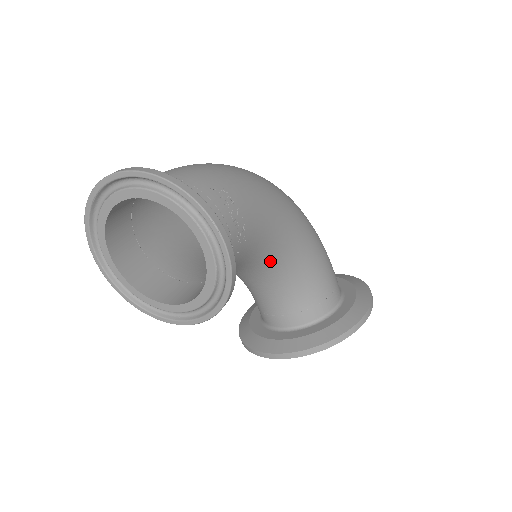
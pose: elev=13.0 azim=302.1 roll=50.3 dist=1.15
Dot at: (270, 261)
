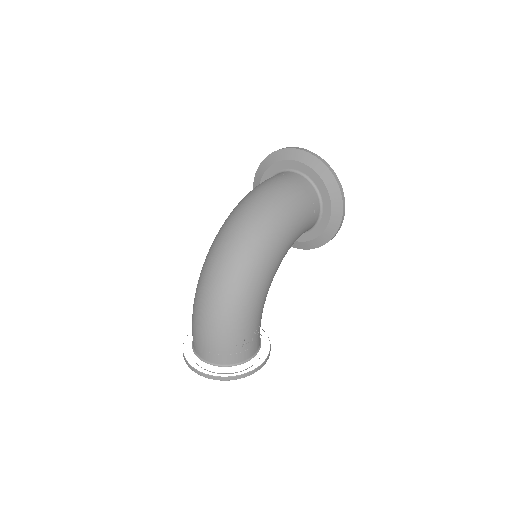
Dot at: occluded
